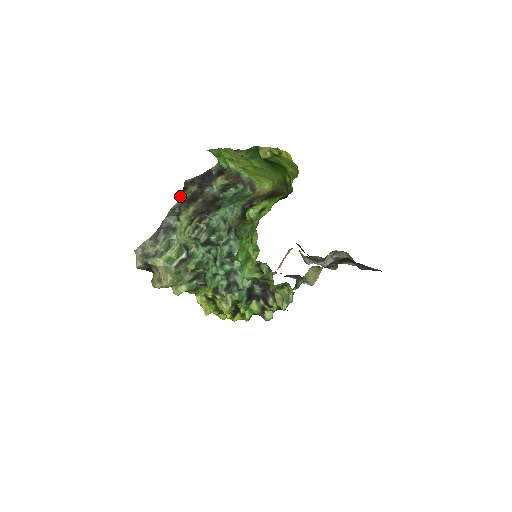
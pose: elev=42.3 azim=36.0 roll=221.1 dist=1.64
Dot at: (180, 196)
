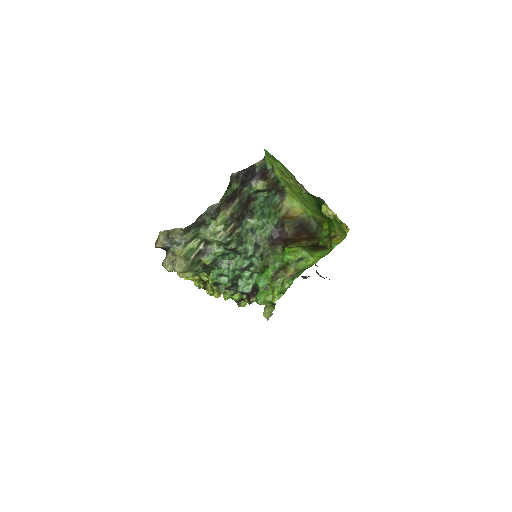
Dot at: (224, 194)
